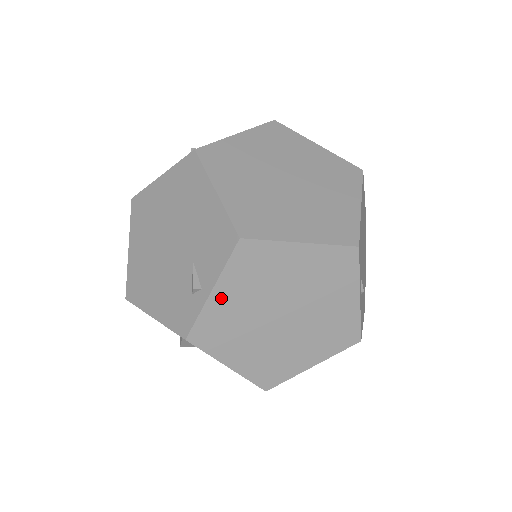
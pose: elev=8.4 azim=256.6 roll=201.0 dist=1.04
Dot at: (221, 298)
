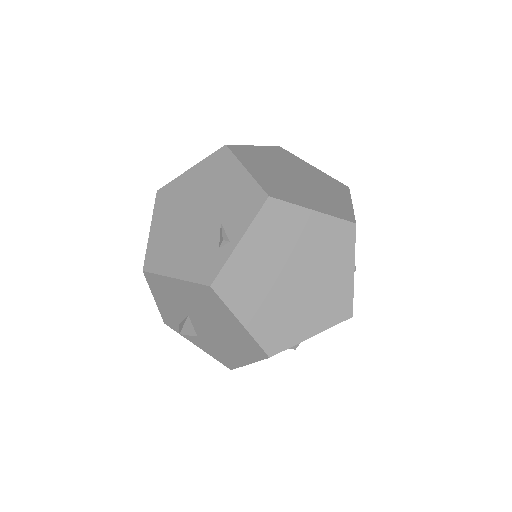
Dot at: (246, 249)
